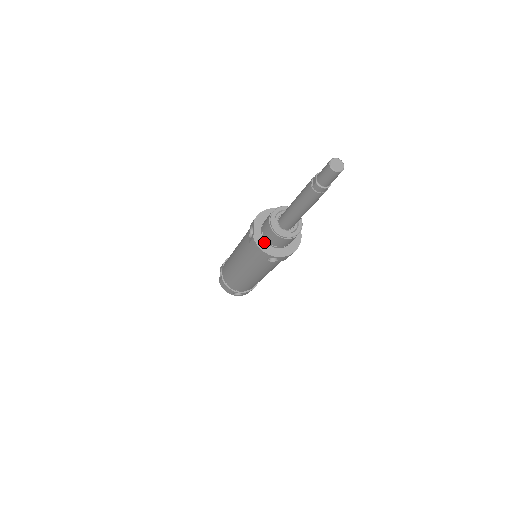
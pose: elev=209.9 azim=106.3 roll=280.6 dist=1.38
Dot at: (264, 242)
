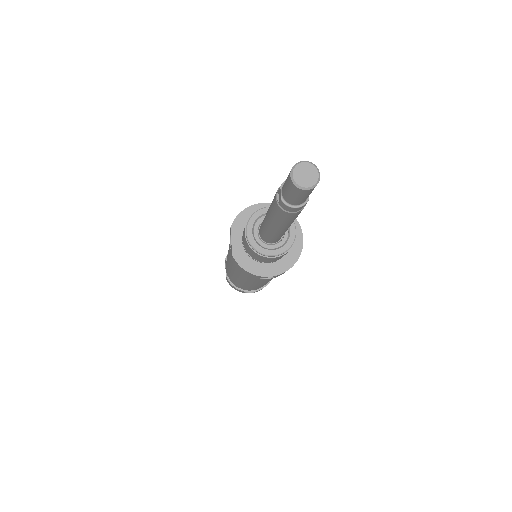
Dot at: (248, 258)
